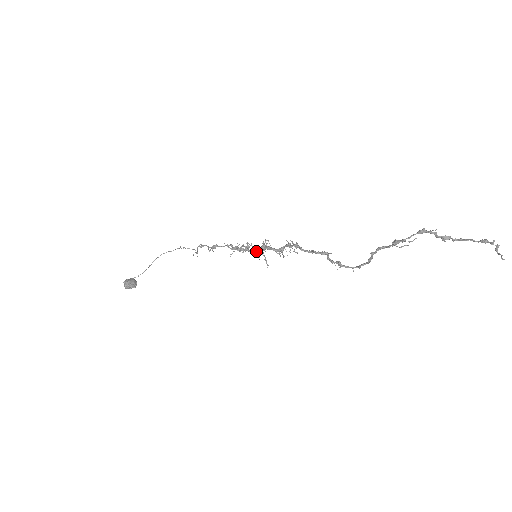
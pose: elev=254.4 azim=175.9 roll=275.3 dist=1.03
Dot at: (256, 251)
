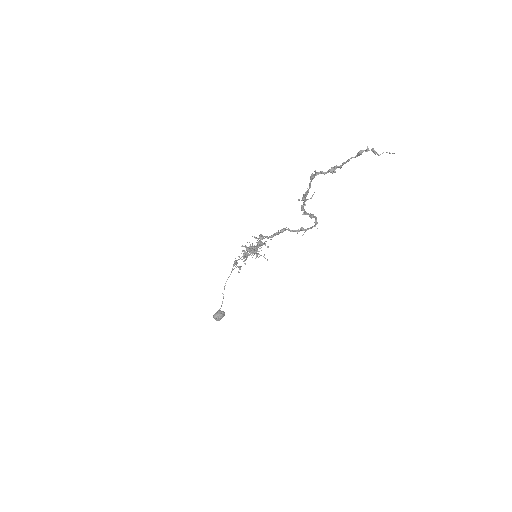
Dot at: occluded
